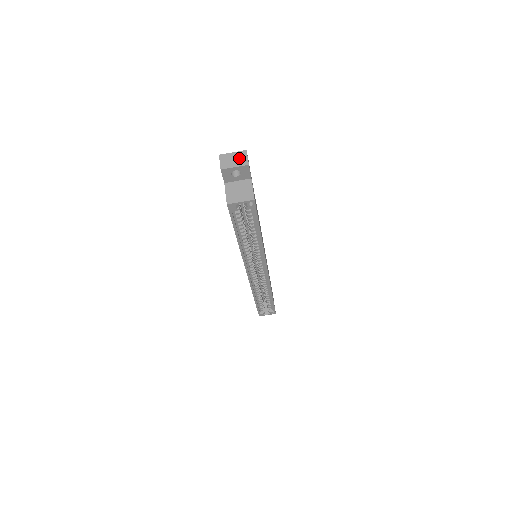
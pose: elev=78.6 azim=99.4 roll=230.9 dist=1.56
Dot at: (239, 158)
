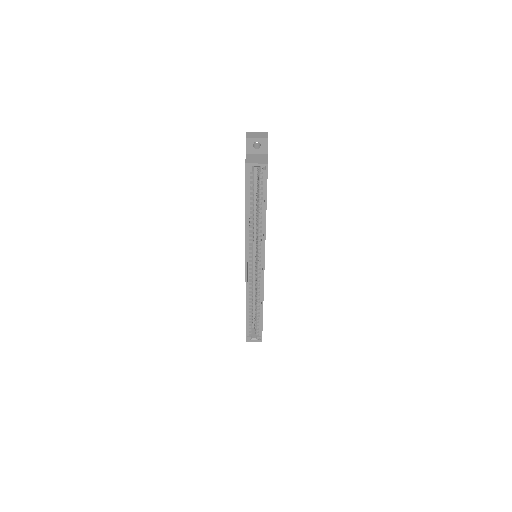
Dot at: (261, 134)
